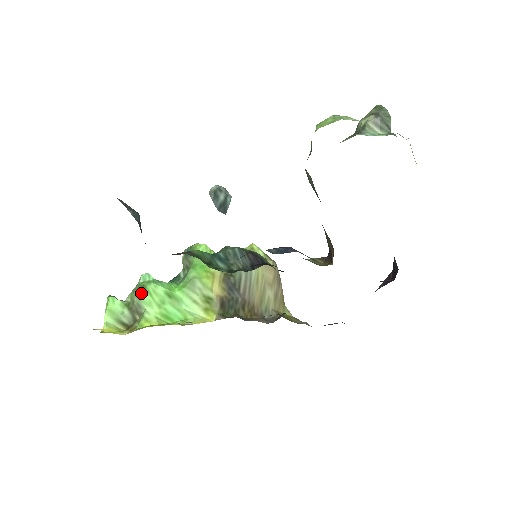
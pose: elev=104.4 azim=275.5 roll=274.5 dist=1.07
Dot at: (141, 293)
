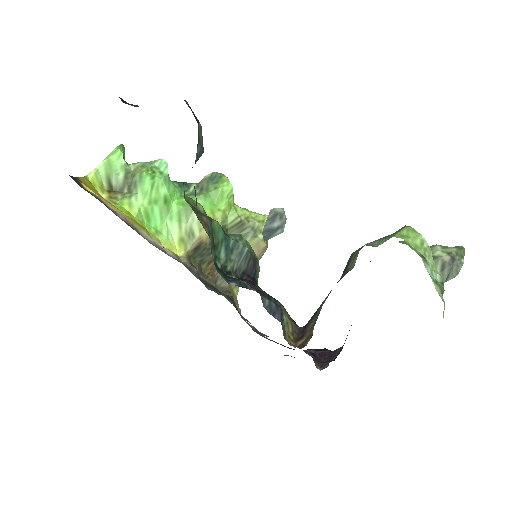
Dot at: (146, 178)
